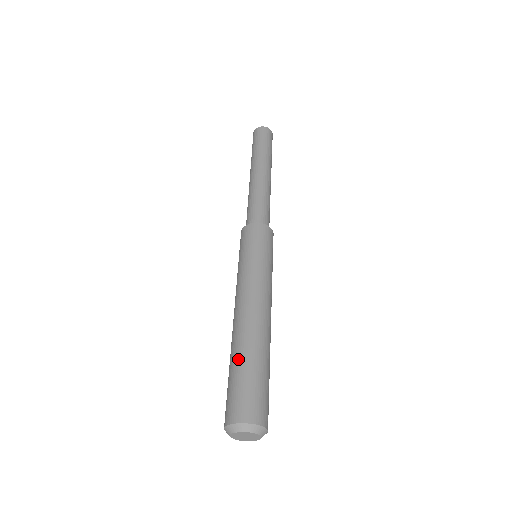
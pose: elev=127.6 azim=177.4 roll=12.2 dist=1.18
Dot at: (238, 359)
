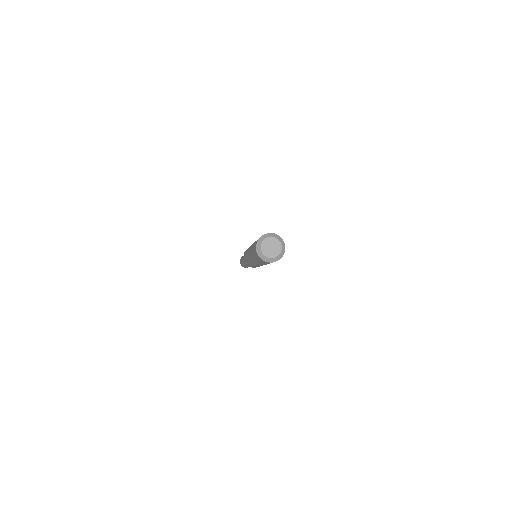
Dot at: occluded
